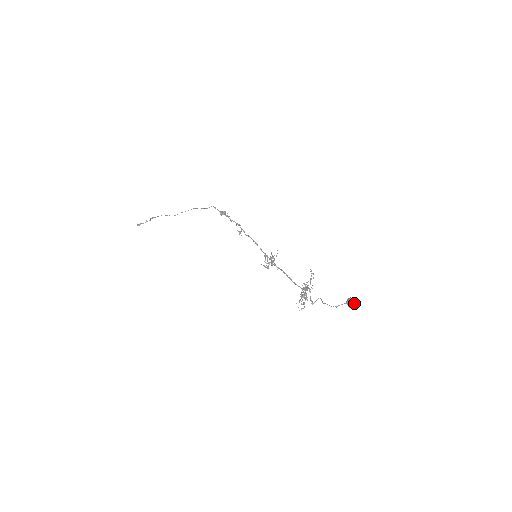
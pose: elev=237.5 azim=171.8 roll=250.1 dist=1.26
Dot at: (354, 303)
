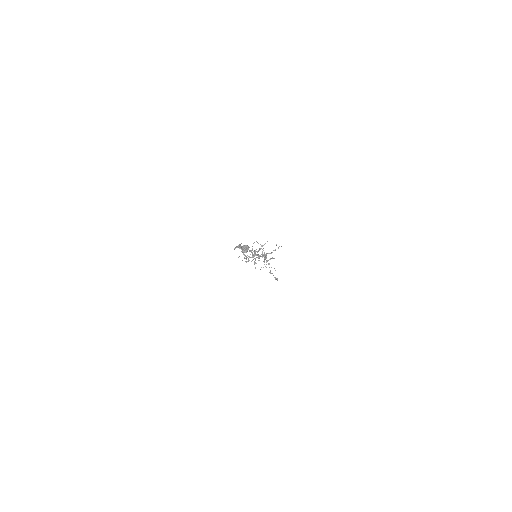
Dot at: (243, 248)
